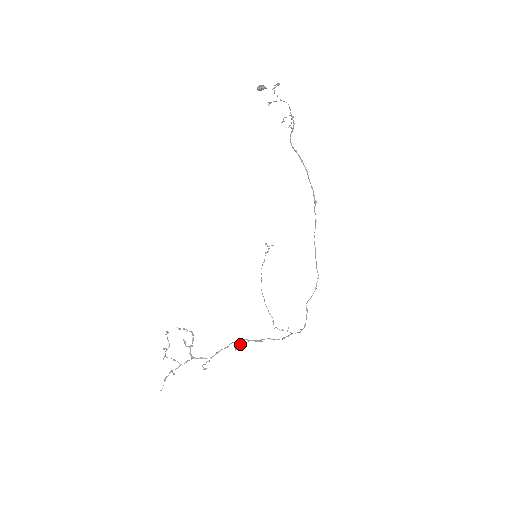
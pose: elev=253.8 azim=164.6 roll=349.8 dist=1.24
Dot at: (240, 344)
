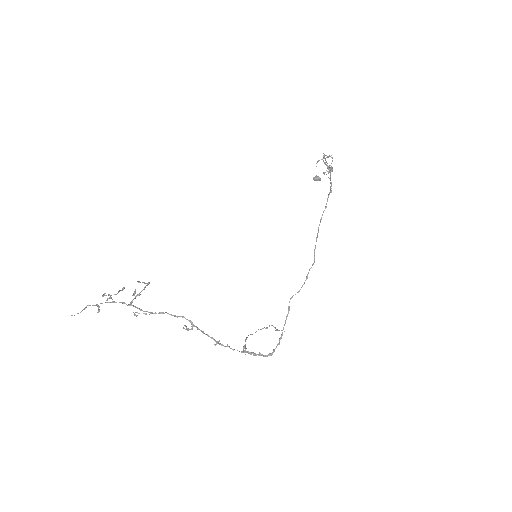
Dot at: (192, 328)
